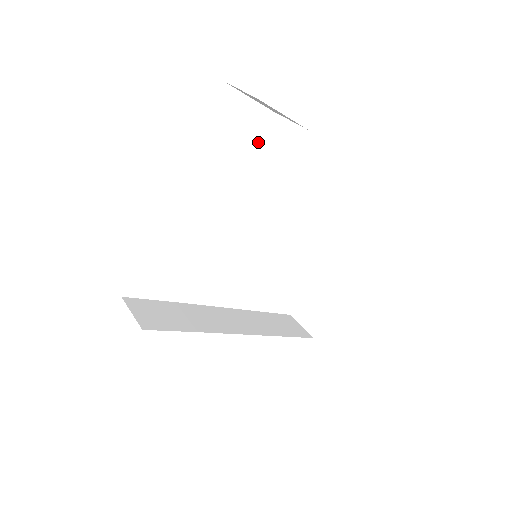
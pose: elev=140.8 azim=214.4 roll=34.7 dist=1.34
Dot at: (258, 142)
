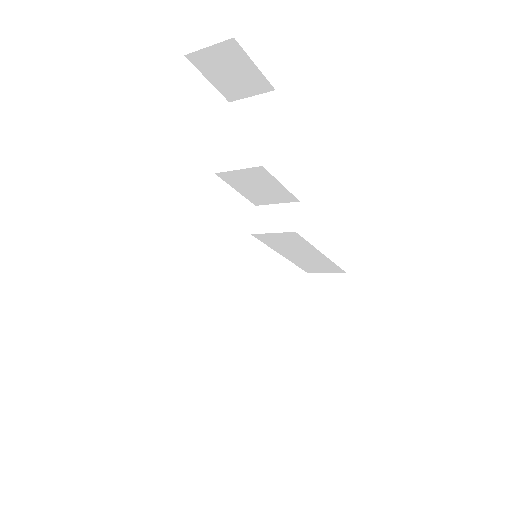
Dot at: (224, 131)
